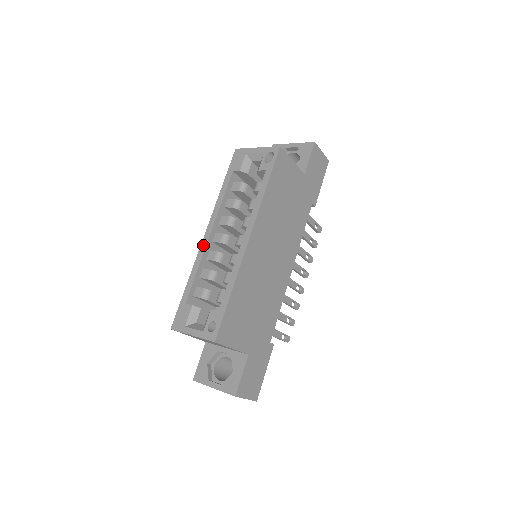
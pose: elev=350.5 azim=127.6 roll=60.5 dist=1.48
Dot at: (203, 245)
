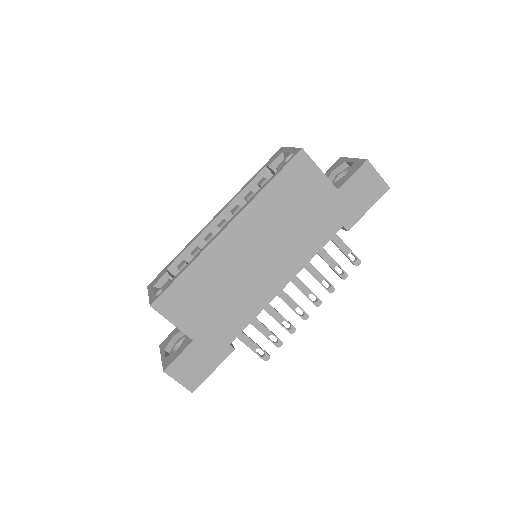
Dot at: (207, 225)
